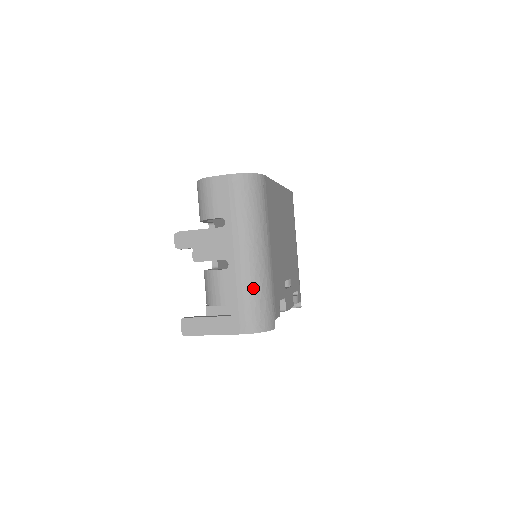
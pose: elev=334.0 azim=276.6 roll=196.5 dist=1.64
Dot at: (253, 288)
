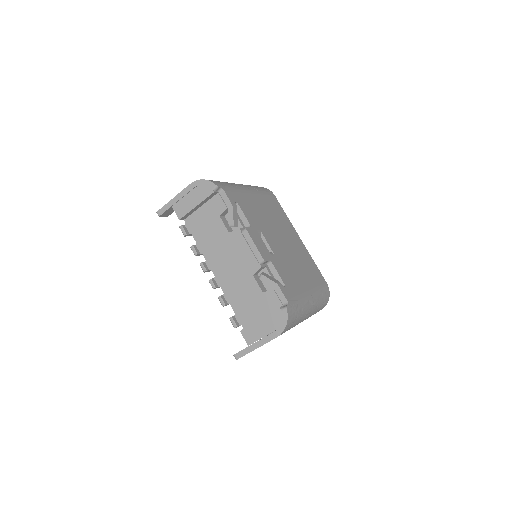
Dot at: occluded
